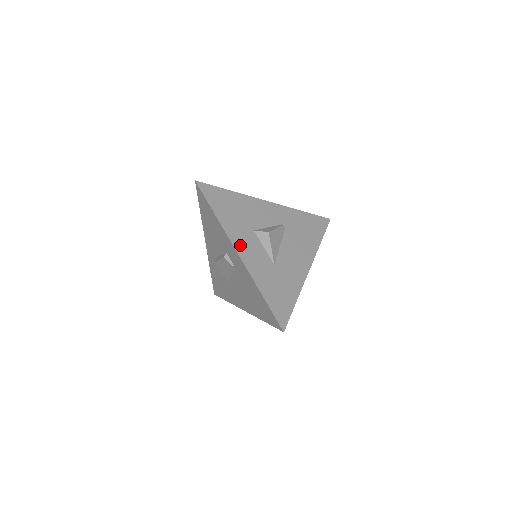
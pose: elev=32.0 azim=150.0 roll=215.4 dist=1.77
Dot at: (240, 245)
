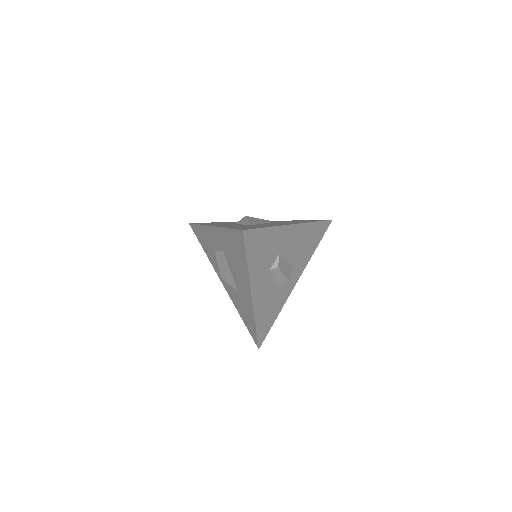
Dot at: (216, 225)
